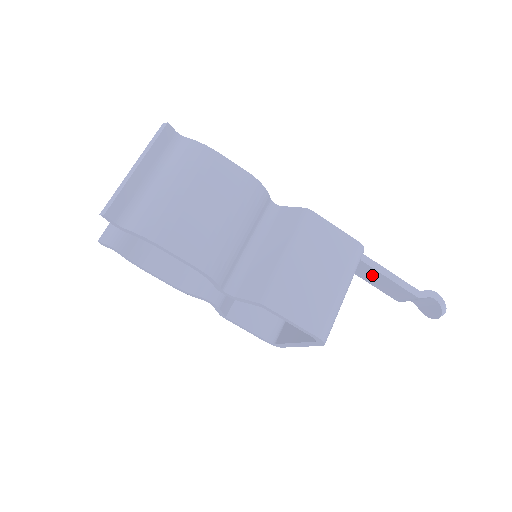
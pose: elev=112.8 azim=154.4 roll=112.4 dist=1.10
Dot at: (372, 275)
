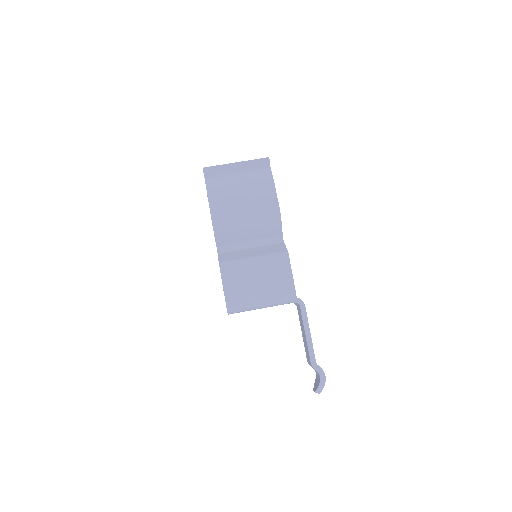
Dot at: (303, 329)
